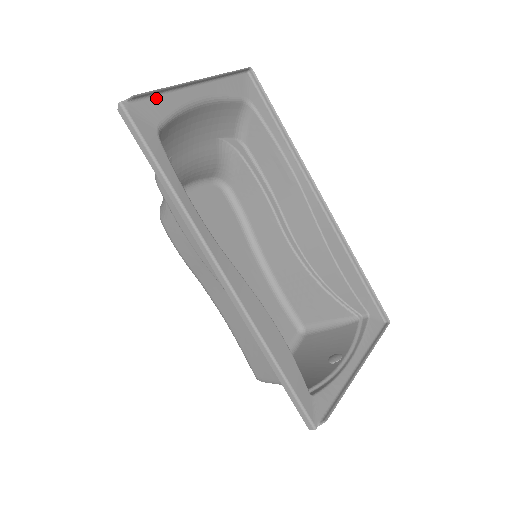
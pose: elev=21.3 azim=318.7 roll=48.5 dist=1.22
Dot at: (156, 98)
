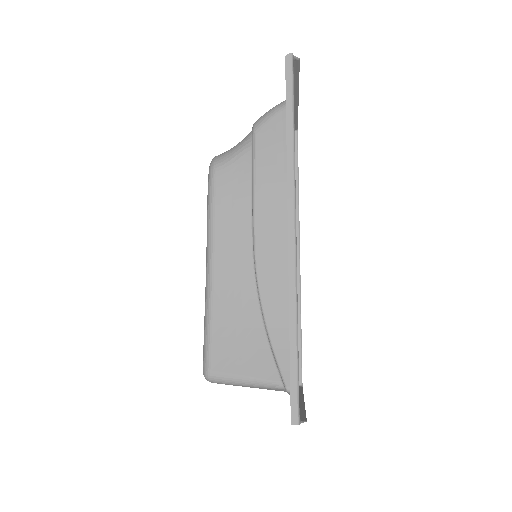
Dot at: occluded
